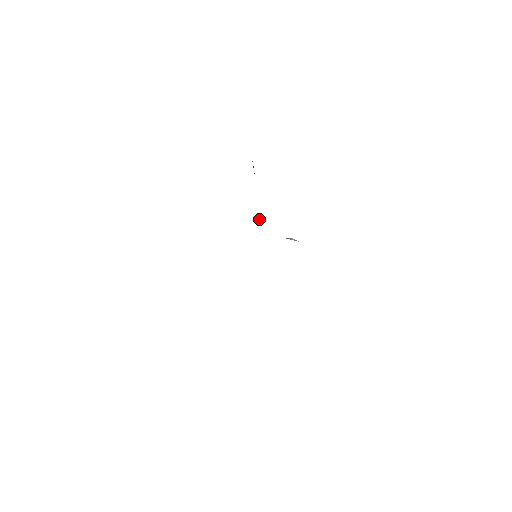
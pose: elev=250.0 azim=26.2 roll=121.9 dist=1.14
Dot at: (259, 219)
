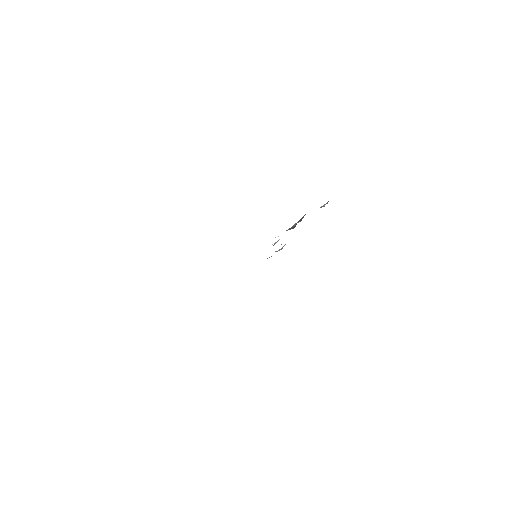
Dot at: (275, 242)
